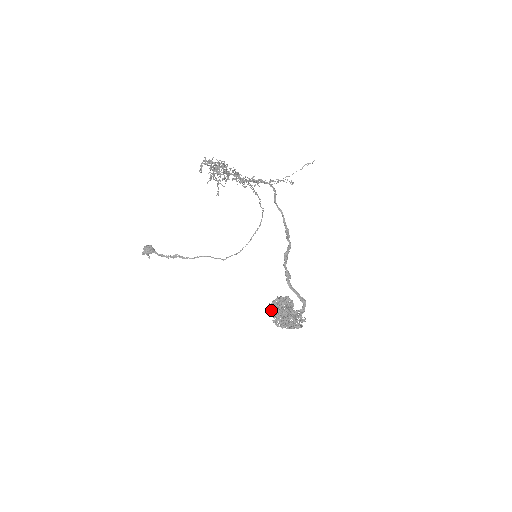
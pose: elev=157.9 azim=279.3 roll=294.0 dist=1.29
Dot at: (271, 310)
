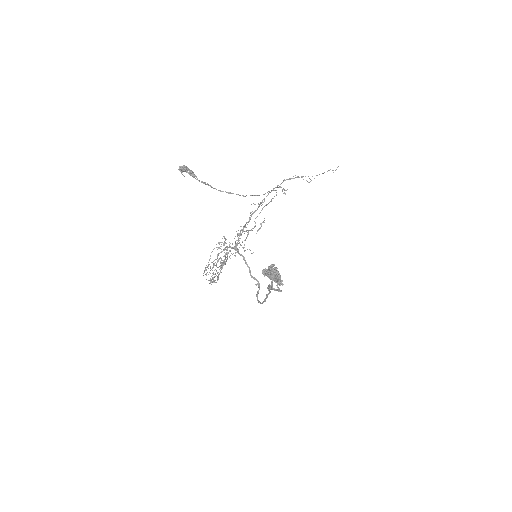
Dot at: occluded
